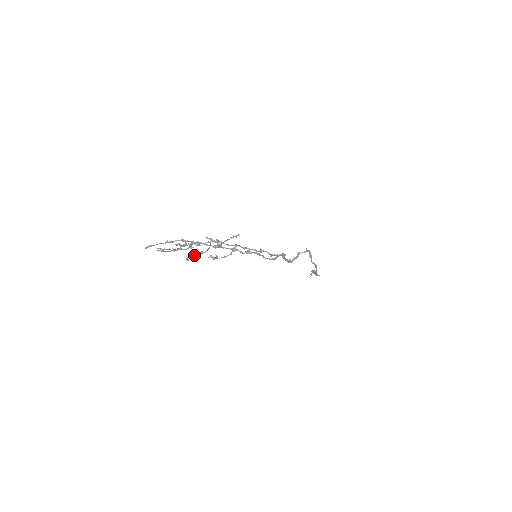
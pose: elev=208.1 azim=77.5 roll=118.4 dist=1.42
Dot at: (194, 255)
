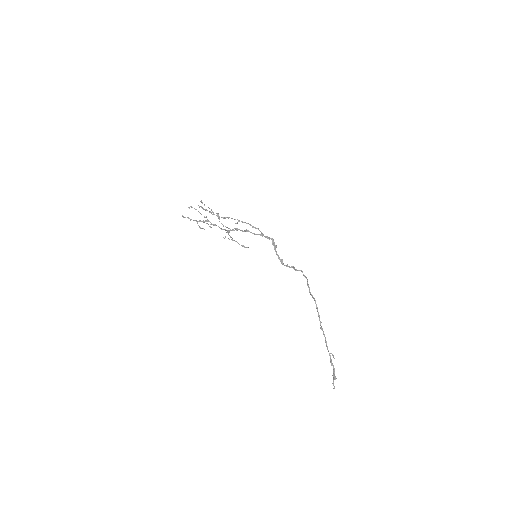
Dot at: occluded
